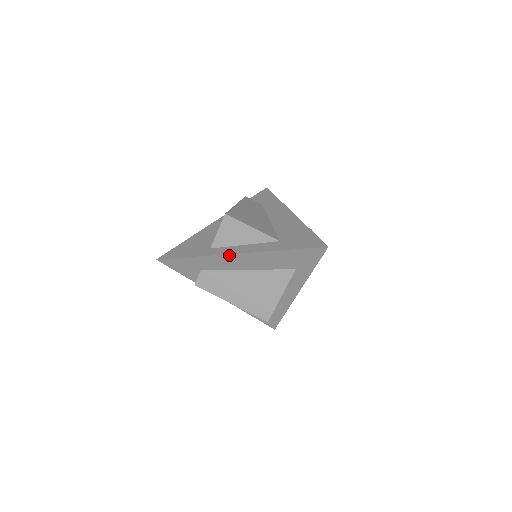
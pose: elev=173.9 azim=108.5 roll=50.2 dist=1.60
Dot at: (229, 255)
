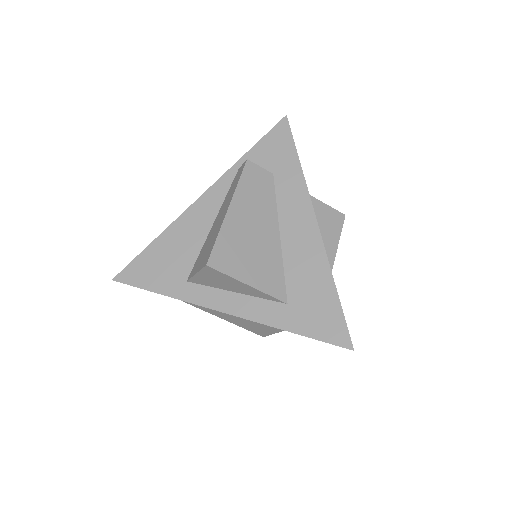
Dot at: (213, 308)
